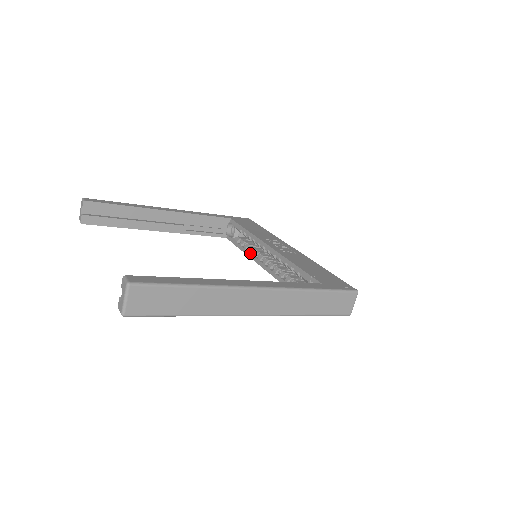
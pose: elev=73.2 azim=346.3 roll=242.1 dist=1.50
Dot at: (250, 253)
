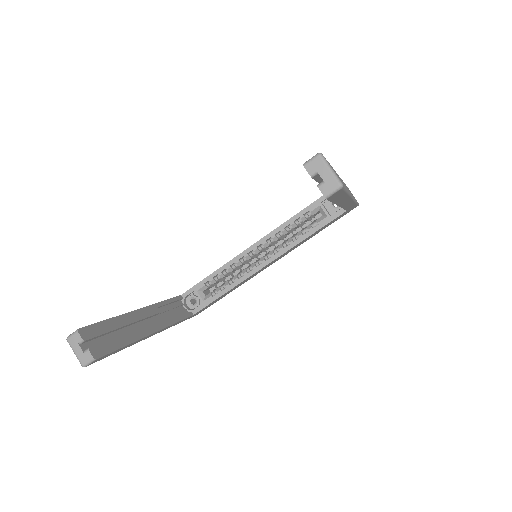
Dot at: (239, 279)
